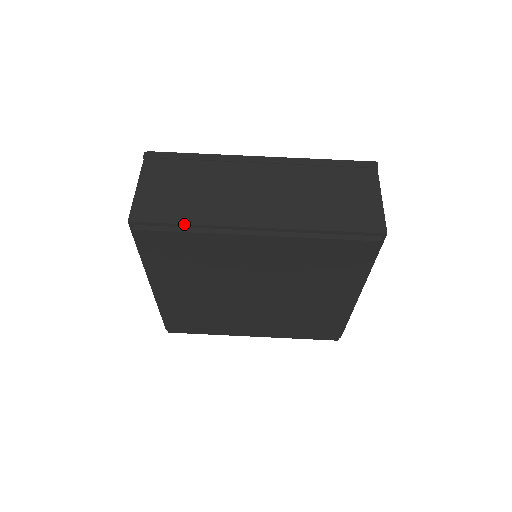
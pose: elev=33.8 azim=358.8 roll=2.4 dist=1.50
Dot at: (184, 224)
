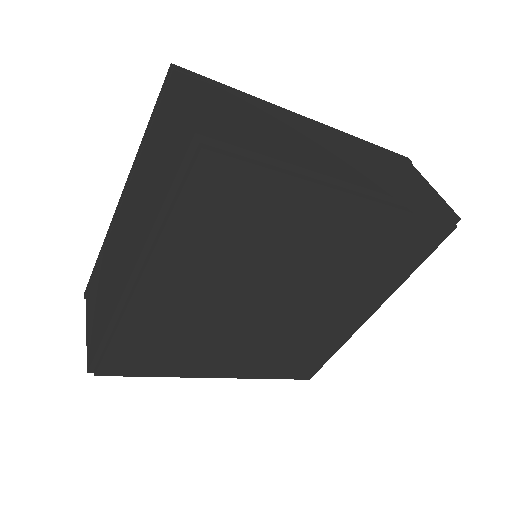
Dot at: (273, 158)
